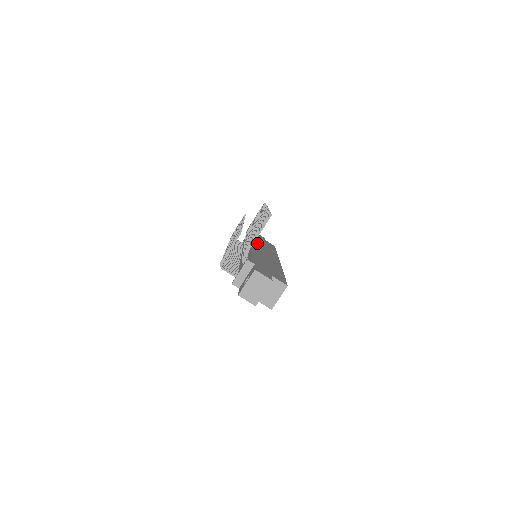
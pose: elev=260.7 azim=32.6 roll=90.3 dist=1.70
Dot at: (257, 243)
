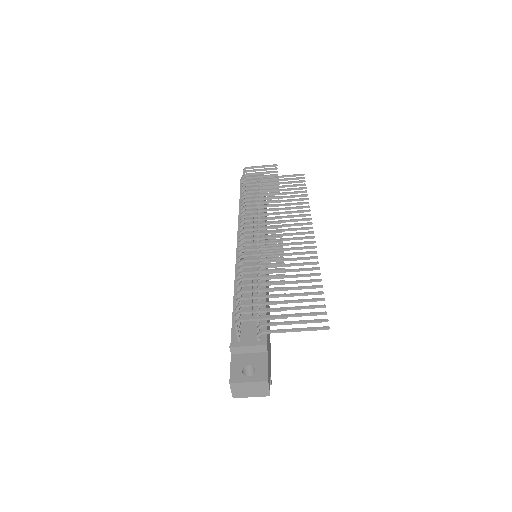
Dot at: occluded
